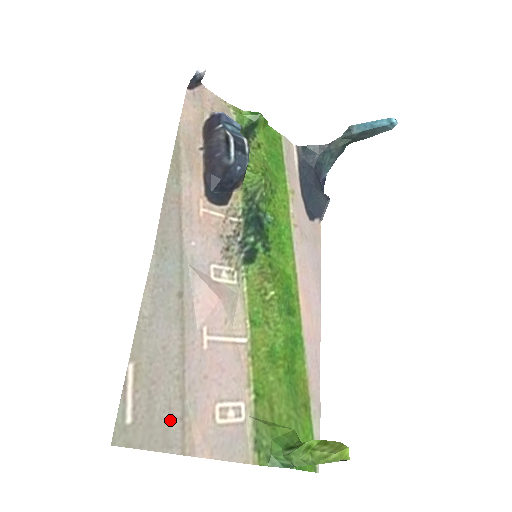
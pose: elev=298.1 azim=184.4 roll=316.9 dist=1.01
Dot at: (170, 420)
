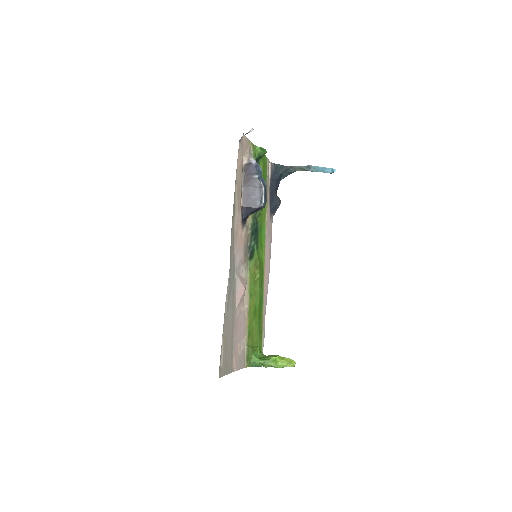
Dot at: (229, 359)
